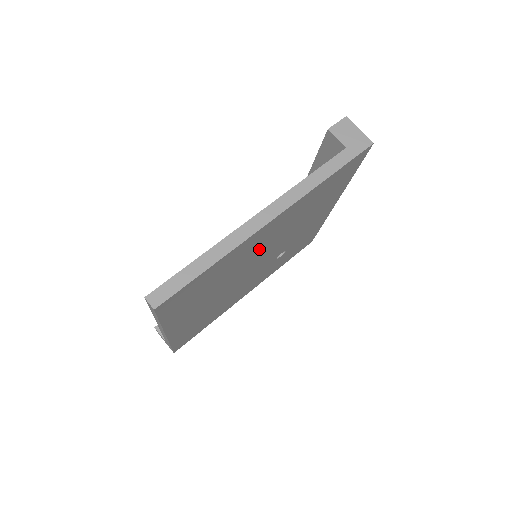
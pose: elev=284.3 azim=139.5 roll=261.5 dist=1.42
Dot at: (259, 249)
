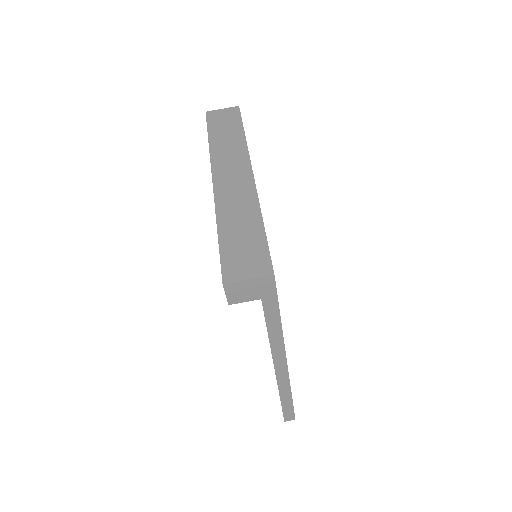
Dot at: occluded
